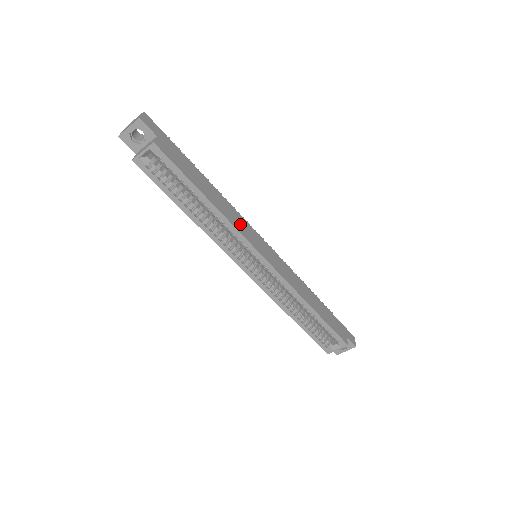
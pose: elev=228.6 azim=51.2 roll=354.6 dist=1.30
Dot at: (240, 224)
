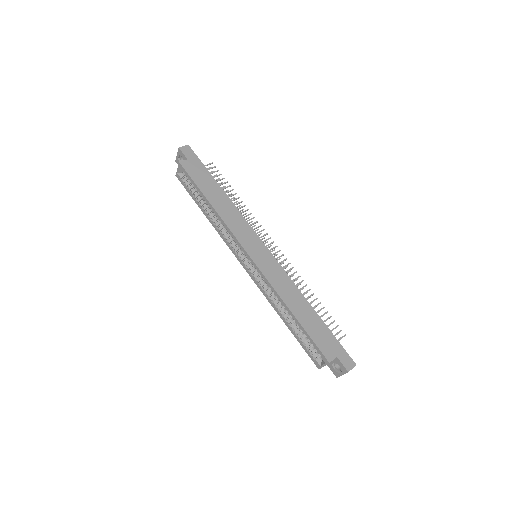
Dot at: (238, 226)
